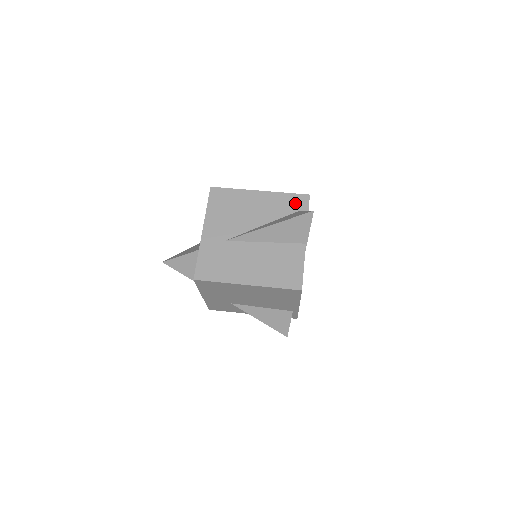
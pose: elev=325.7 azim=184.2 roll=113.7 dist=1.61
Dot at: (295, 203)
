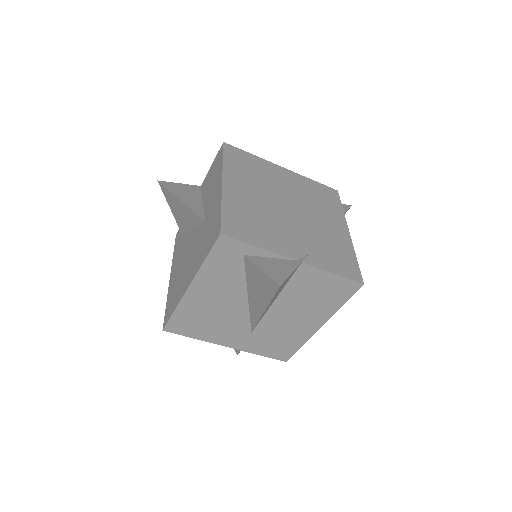
Dot at: (228, 256)
